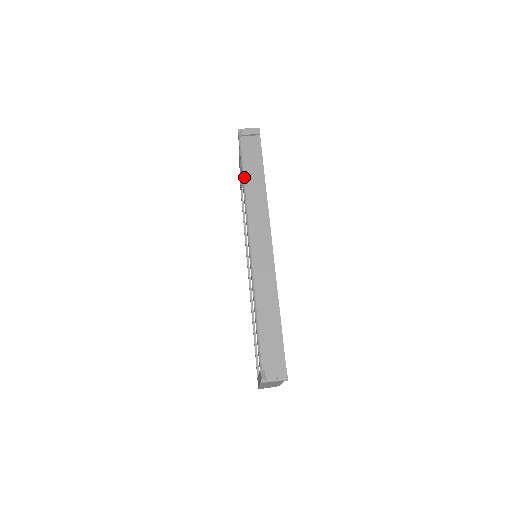
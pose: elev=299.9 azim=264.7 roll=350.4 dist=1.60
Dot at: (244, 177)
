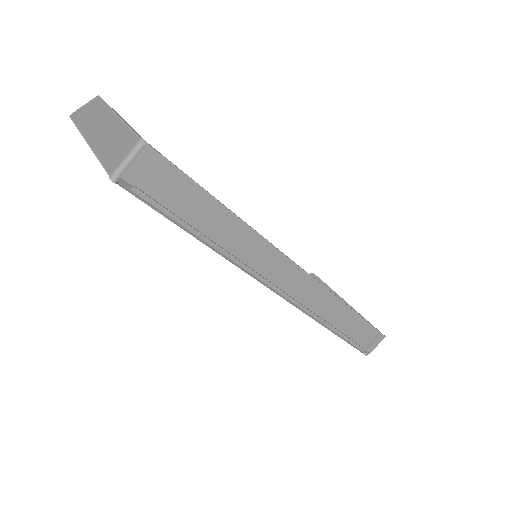
Dot at: (203, 240)
